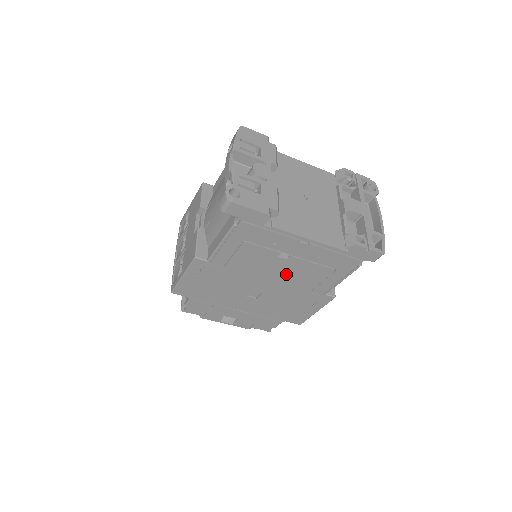
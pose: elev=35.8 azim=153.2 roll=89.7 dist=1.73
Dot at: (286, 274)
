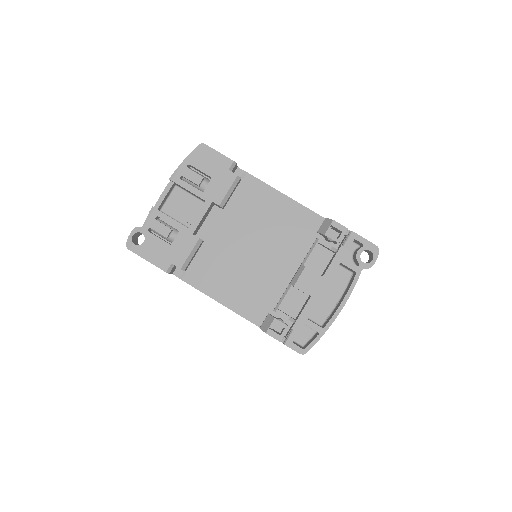
Dot at: occluded
